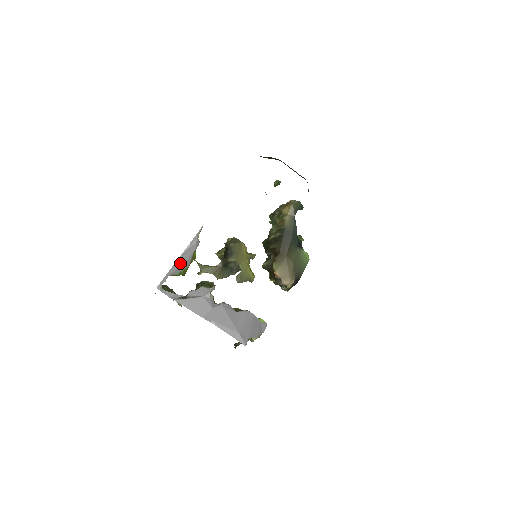
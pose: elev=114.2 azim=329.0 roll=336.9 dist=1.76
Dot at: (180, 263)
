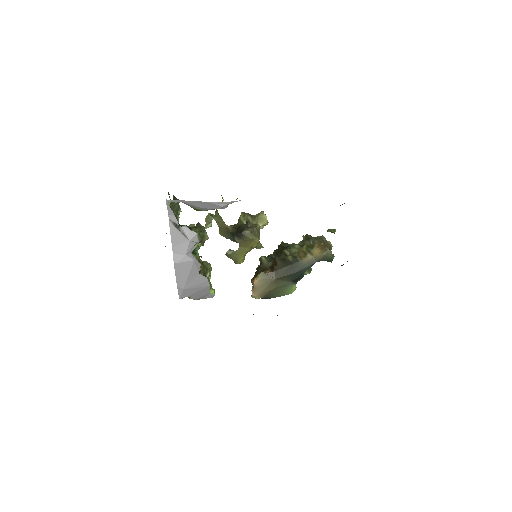
Dot at: (198, 204)
